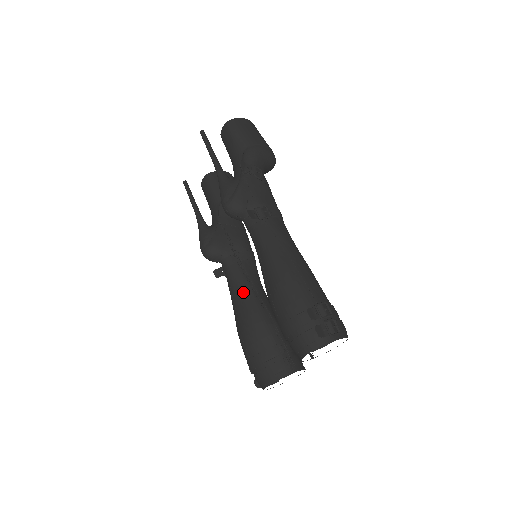
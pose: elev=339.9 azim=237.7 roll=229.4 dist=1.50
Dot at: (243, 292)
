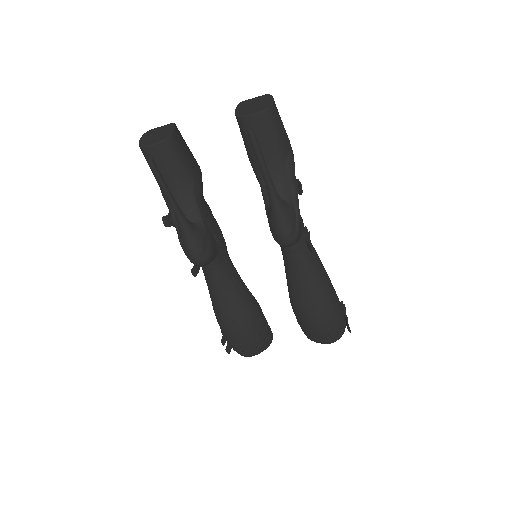
Dot at: (238, 291)
